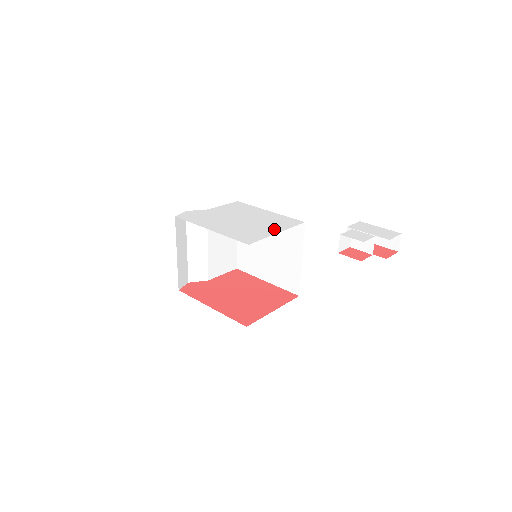
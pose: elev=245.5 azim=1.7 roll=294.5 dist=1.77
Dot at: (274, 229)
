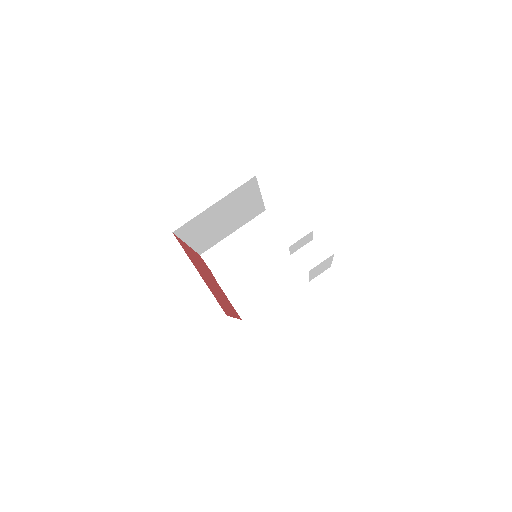
Dot at: occluded
